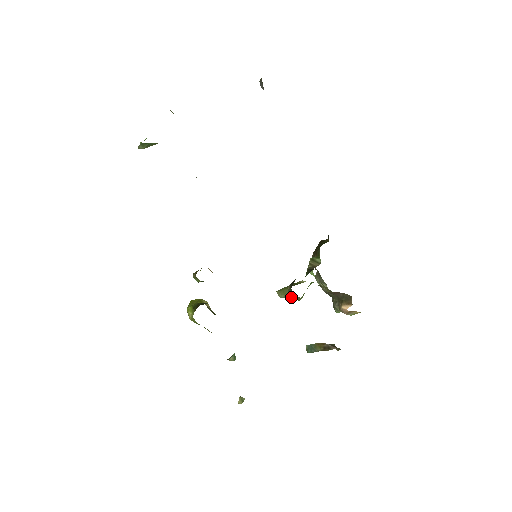
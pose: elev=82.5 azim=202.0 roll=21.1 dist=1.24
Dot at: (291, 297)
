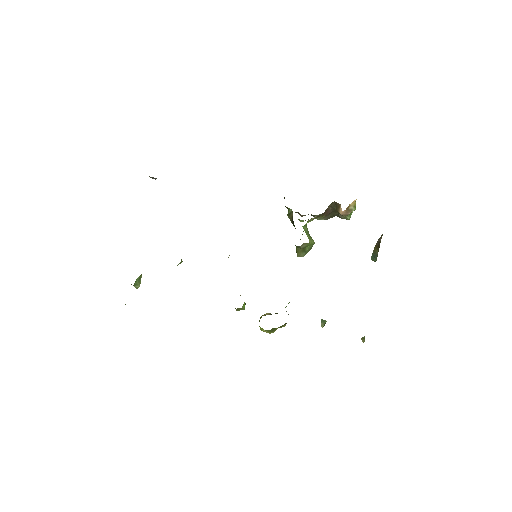
Dot at: (305, 249)
